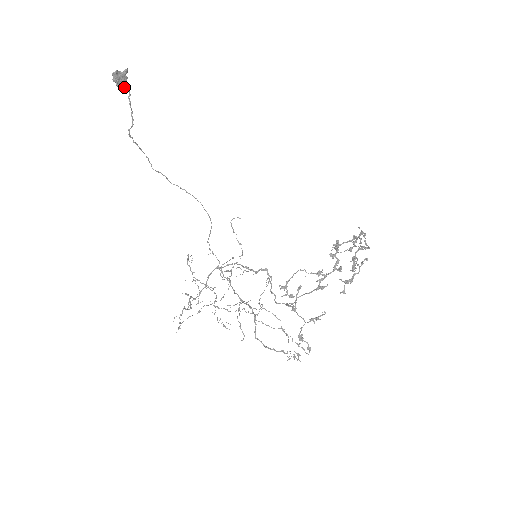
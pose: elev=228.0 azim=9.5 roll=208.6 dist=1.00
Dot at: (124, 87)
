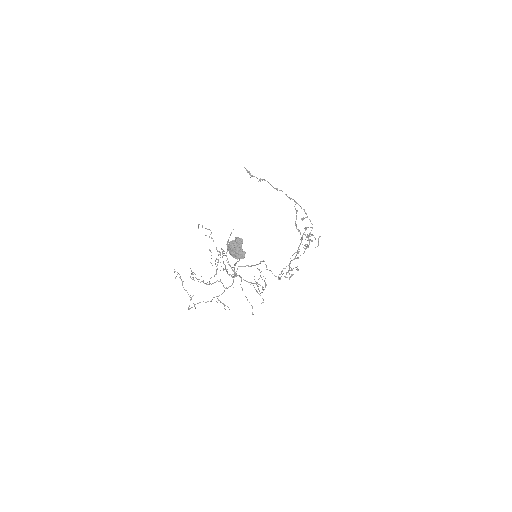
Dot at: occluded
